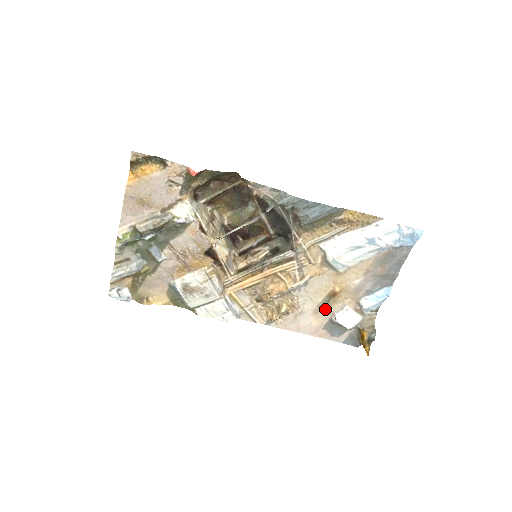
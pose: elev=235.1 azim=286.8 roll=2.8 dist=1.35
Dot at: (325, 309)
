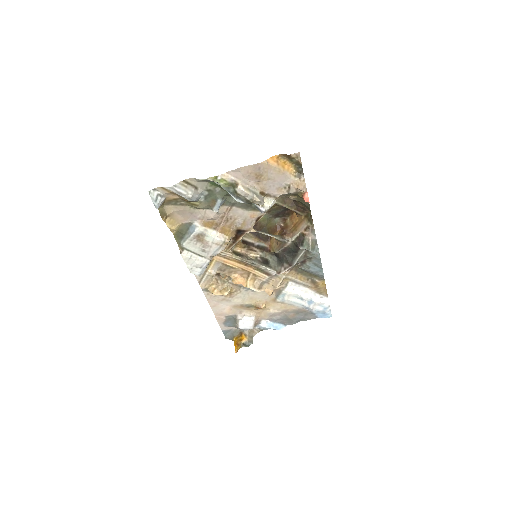
Dot at: (241, 309)
